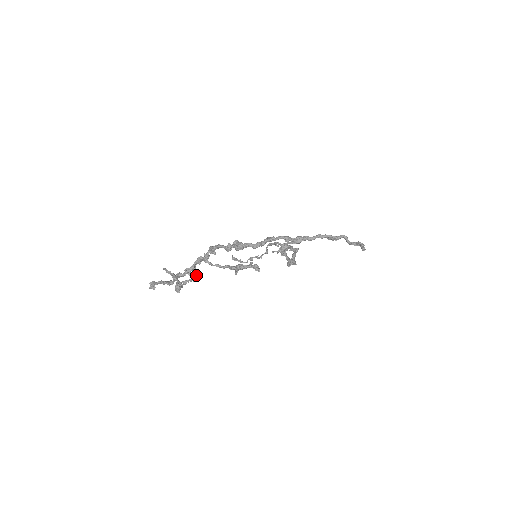
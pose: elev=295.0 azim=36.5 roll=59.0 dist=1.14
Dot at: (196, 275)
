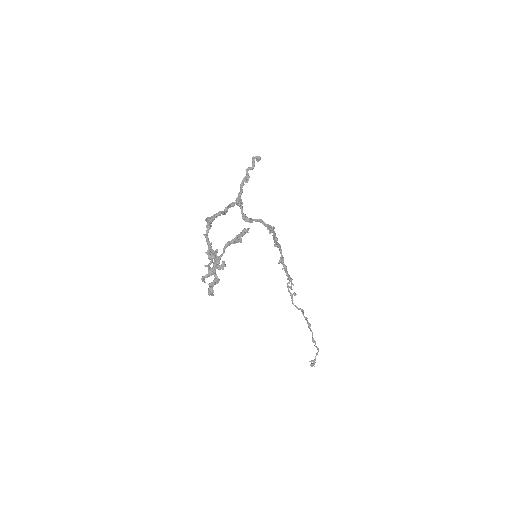
Dot at: (222, 262)
